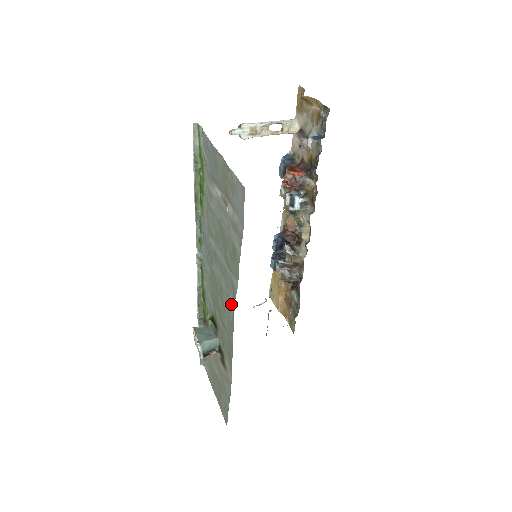
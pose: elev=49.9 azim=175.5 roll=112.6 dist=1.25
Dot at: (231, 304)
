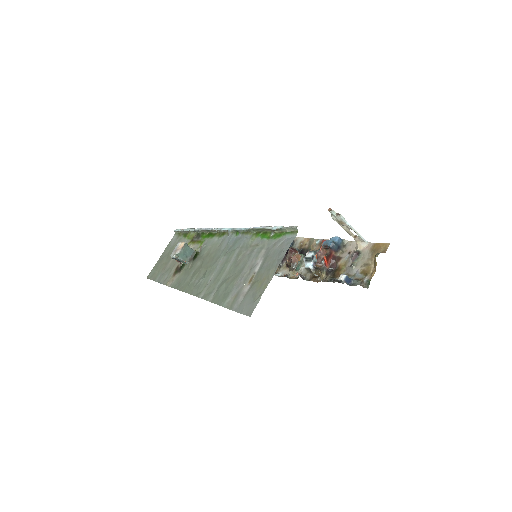
Dot at: (201, 291)
